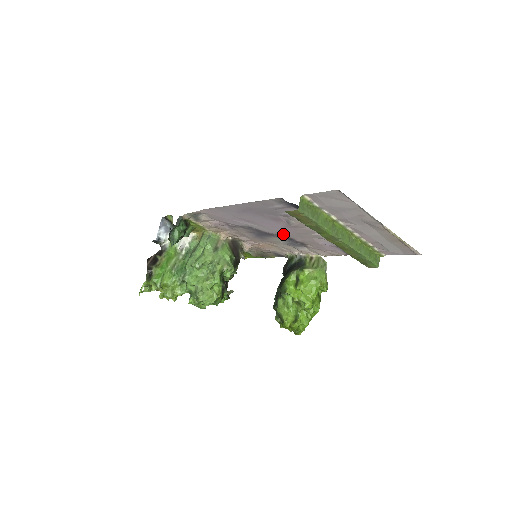
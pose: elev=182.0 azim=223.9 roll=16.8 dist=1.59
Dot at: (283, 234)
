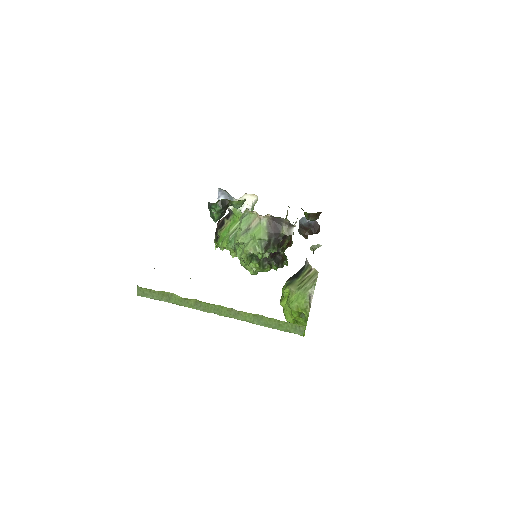
Dot at: occluded
